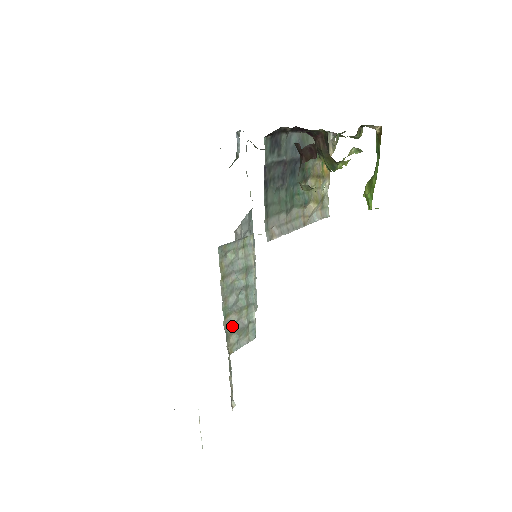
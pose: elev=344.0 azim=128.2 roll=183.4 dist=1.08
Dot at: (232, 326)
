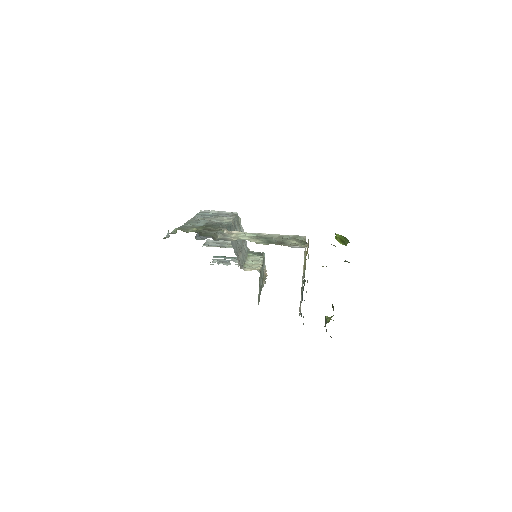
Dot at: (262, 280)
